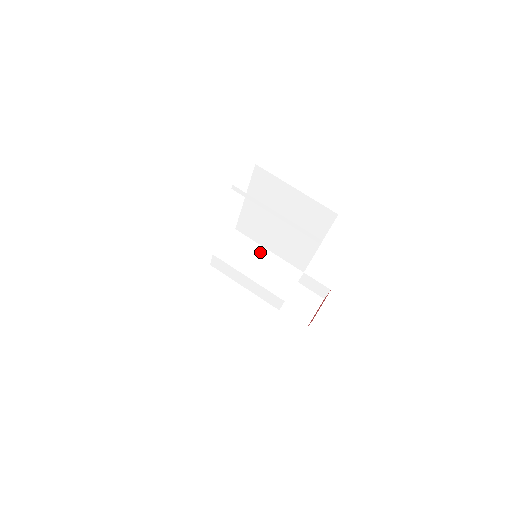
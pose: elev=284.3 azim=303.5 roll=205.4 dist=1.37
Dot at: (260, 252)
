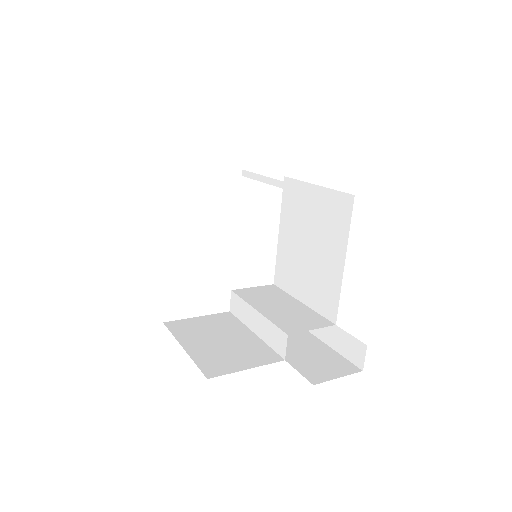
Dot at: (289, 301)
